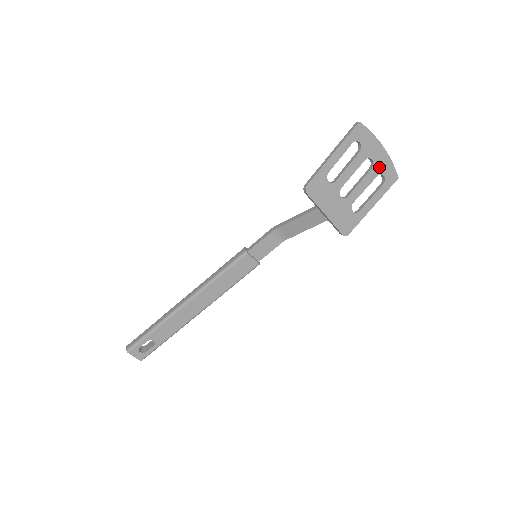
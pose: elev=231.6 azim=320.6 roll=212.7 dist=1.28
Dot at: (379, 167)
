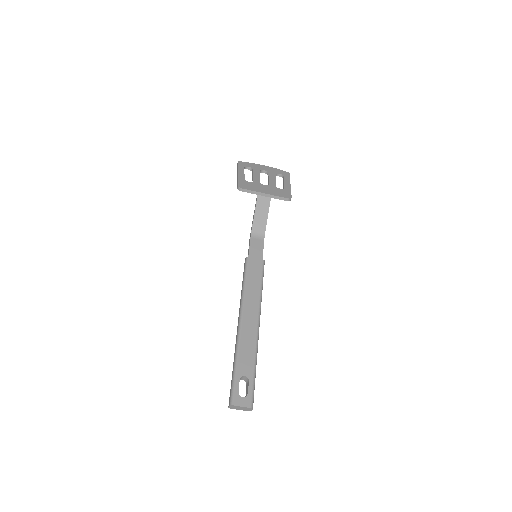
Dot at: (272, 172)
